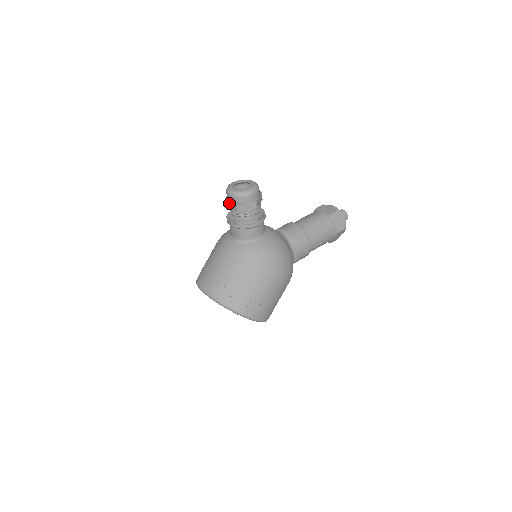
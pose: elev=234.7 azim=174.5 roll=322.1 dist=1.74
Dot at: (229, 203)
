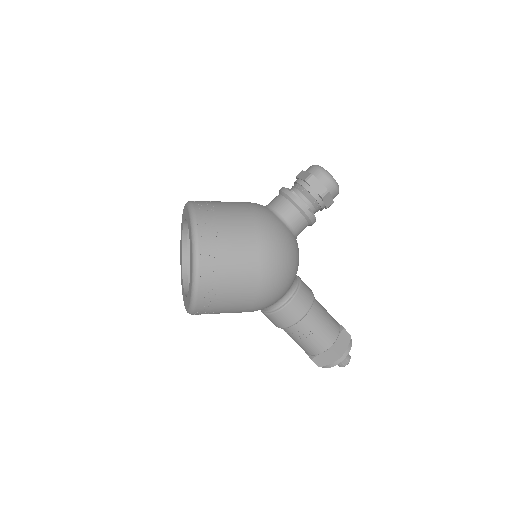
Dot at: (303, 173)
